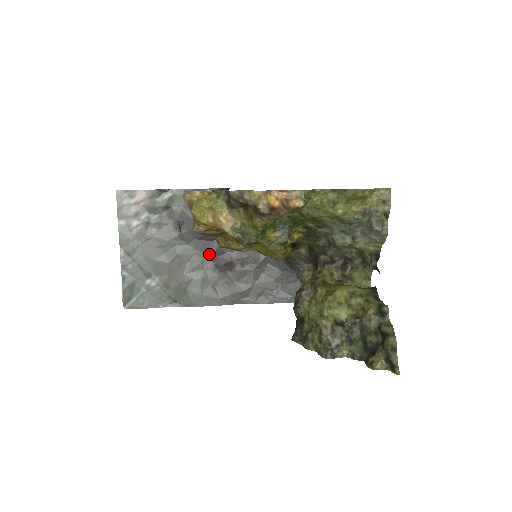
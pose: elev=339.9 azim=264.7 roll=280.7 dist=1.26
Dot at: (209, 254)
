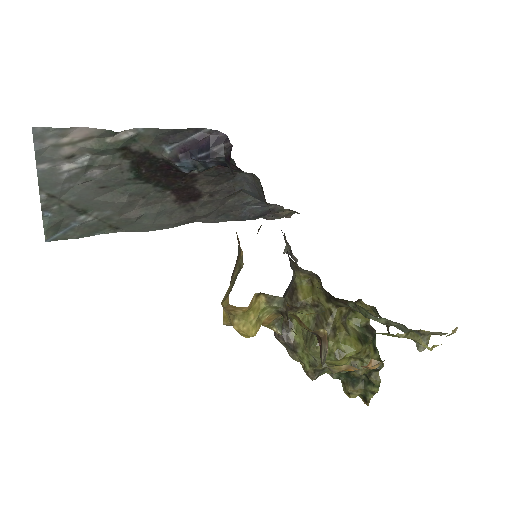
Dot at: (173, 190)
